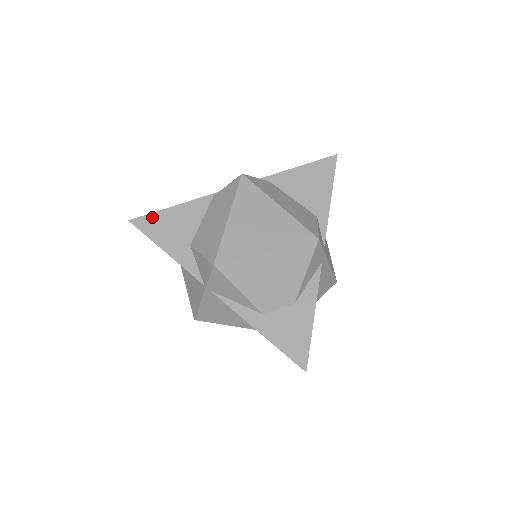
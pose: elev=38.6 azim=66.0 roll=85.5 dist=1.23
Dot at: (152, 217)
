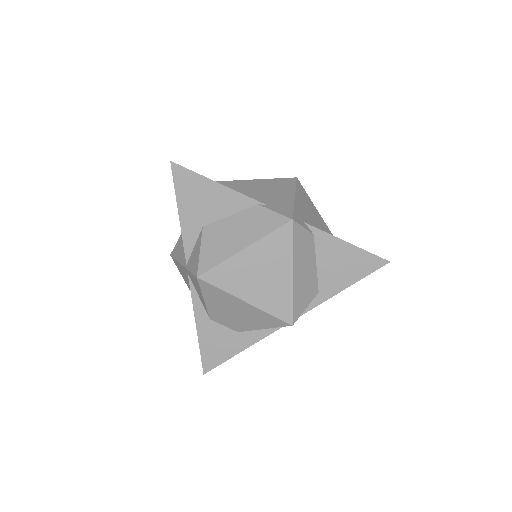
Dot at: (192, 176)
